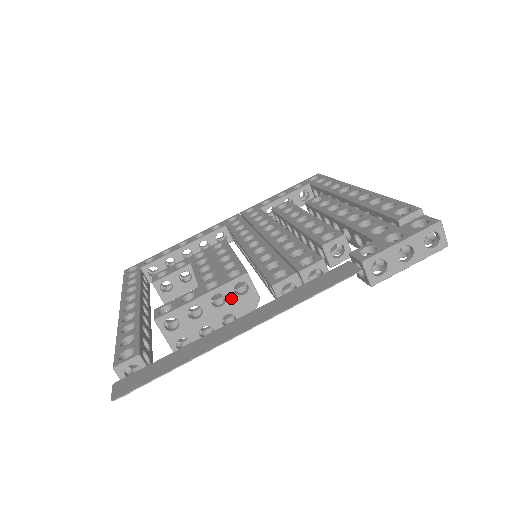
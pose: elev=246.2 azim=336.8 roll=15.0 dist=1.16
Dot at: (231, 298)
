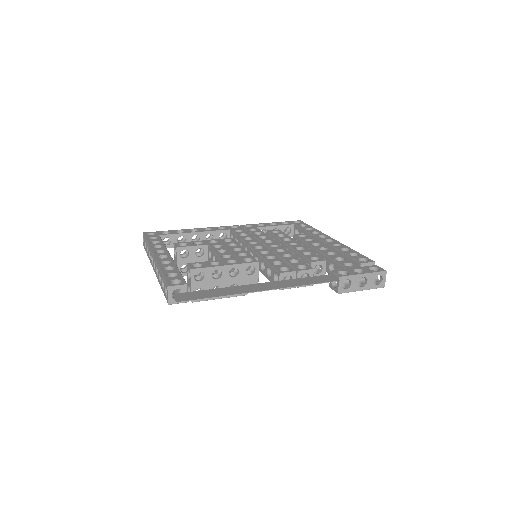
Dot at: (242, 274)
